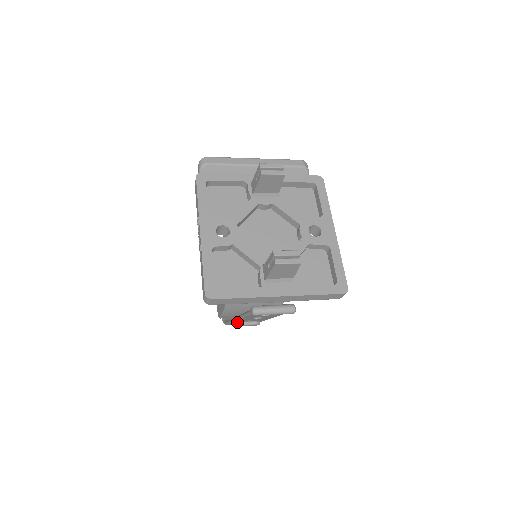
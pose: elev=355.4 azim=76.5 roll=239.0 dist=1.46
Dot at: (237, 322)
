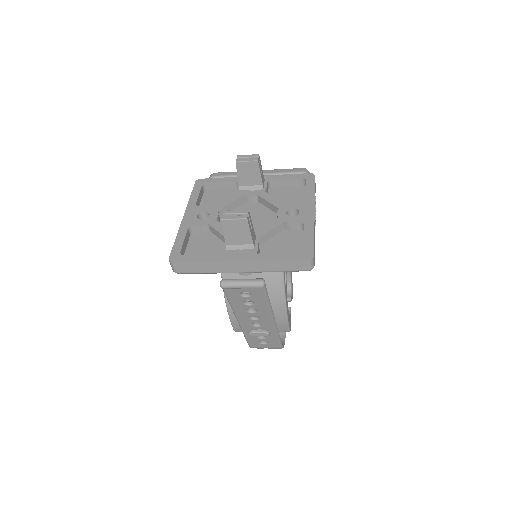
Dot at: occluded
